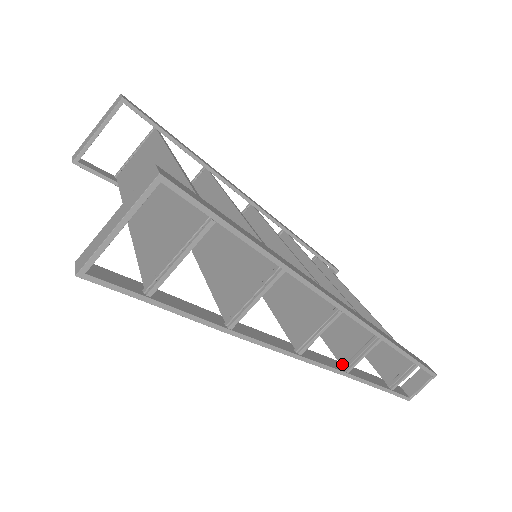
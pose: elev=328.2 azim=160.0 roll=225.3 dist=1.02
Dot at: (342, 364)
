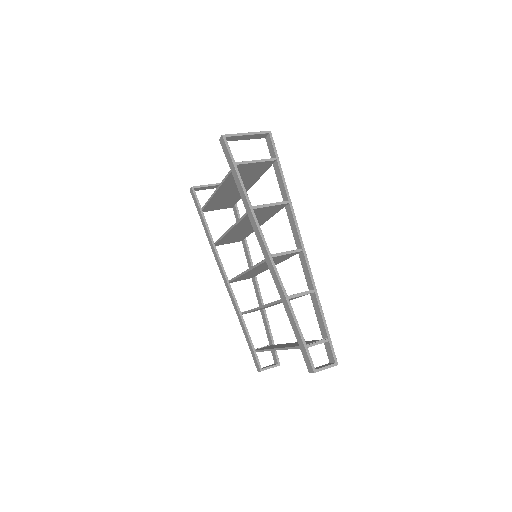
Dot at: occluded
